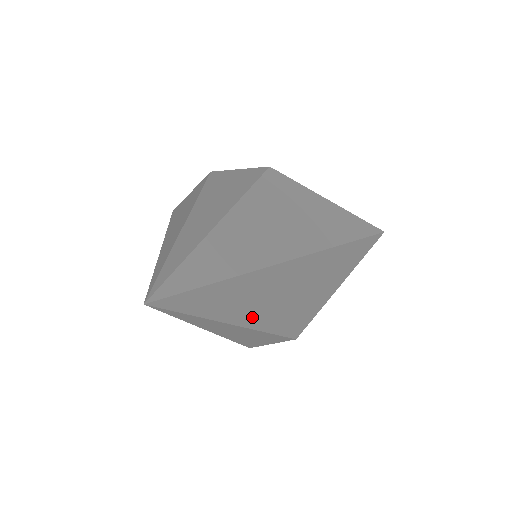
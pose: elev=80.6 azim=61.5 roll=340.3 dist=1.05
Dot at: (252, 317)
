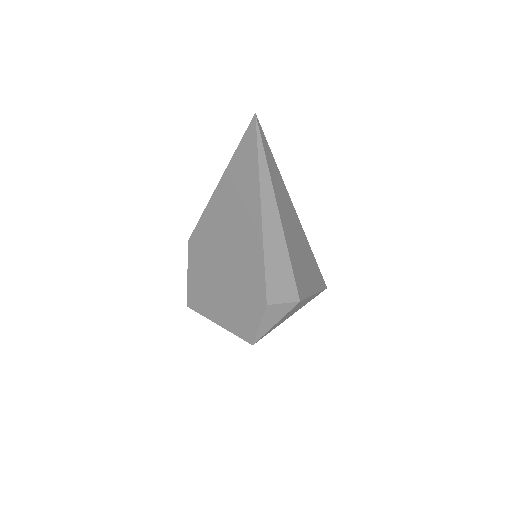
Dot at: (283, 218)
